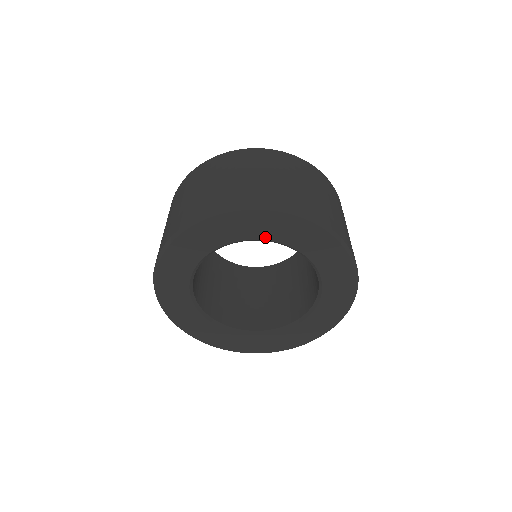
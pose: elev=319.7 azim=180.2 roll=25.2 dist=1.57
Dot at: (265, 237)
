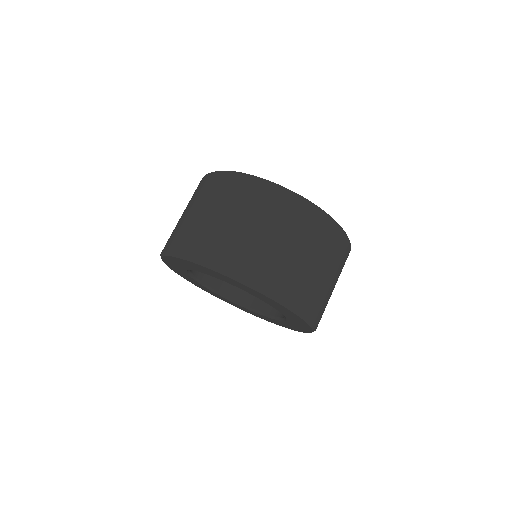
Dot at: (285, 315)
